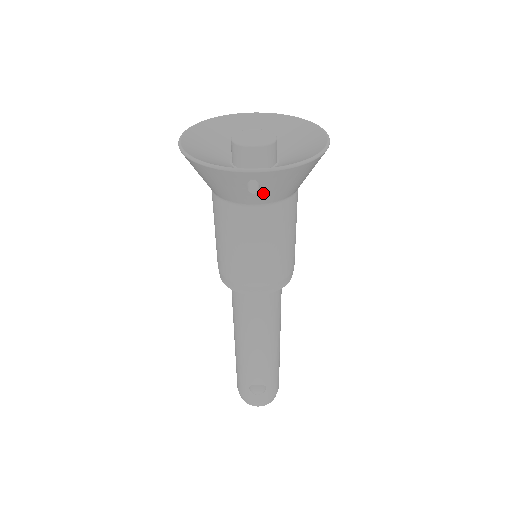
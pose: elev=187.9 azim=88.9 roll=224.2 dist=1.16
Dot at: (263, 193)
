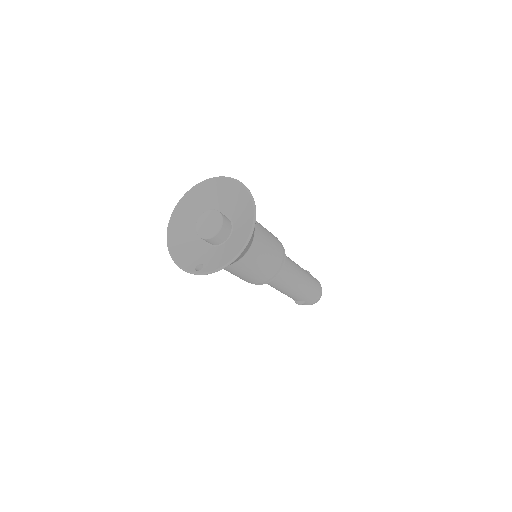
Dot at: occluded
